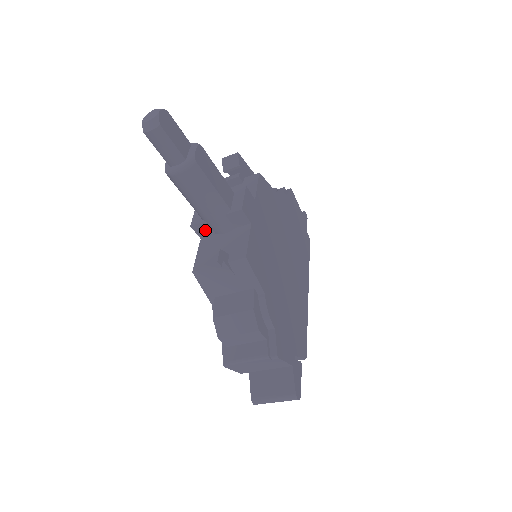
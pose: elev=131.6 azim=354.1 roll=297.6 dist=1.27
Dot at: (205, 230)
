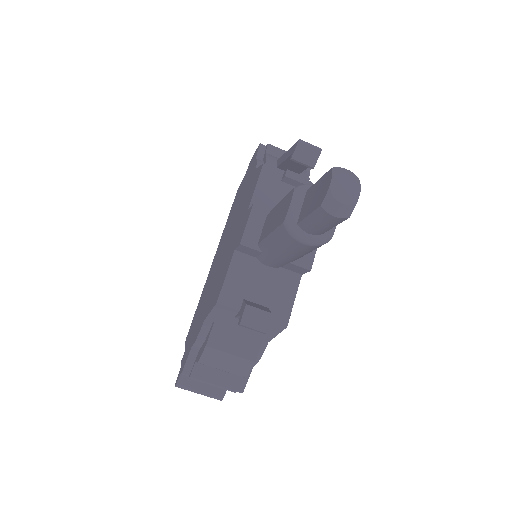
Dot at: (250, 252)
